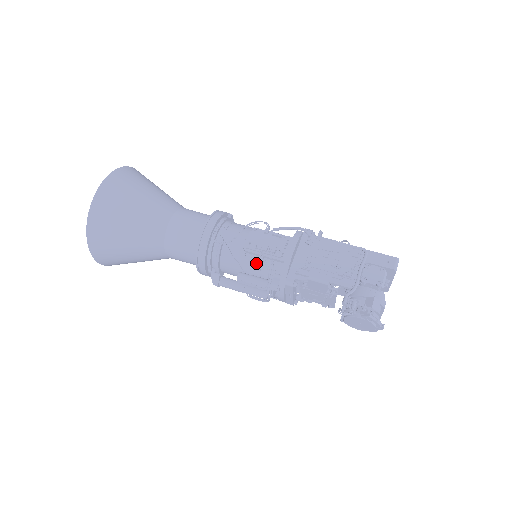
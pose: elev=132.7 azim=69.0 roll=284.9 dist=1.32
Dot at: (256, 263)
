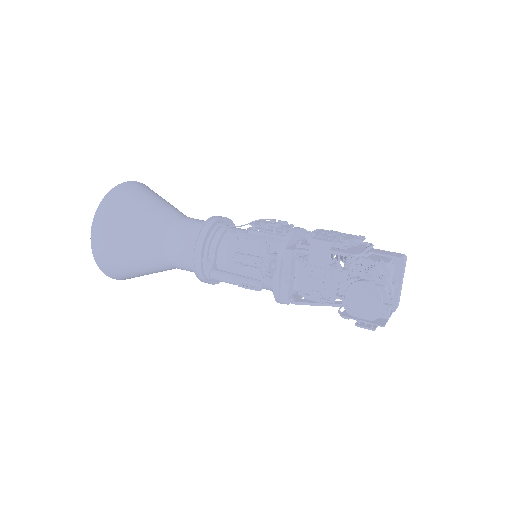
Dot at: (256, 245)
